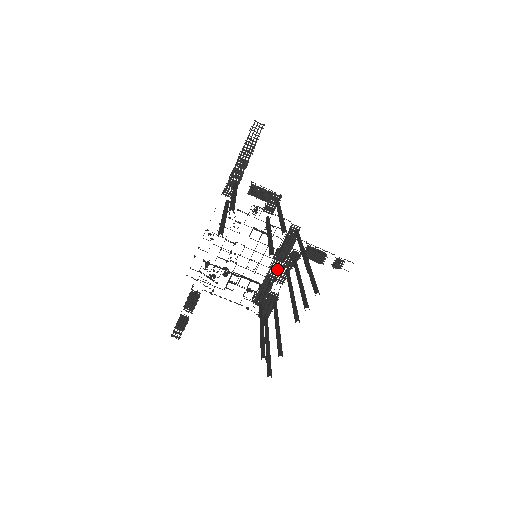
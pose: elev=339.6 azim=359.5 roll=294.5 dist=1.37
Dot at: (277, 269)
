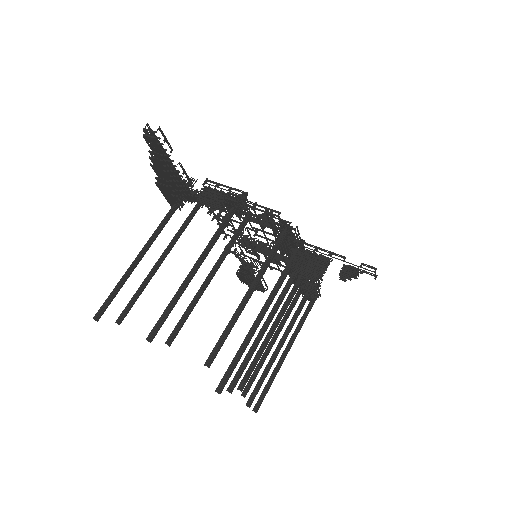
Dot at: occluded
